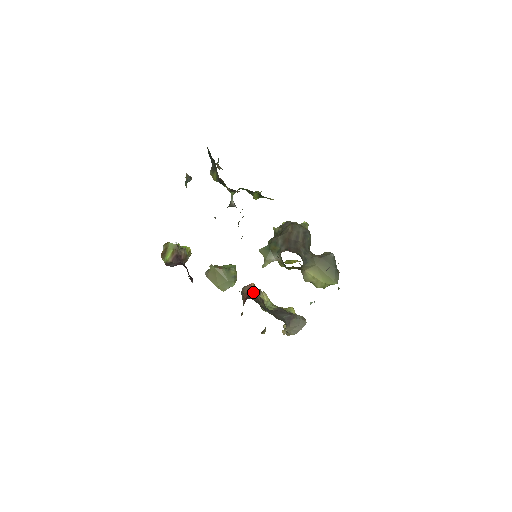
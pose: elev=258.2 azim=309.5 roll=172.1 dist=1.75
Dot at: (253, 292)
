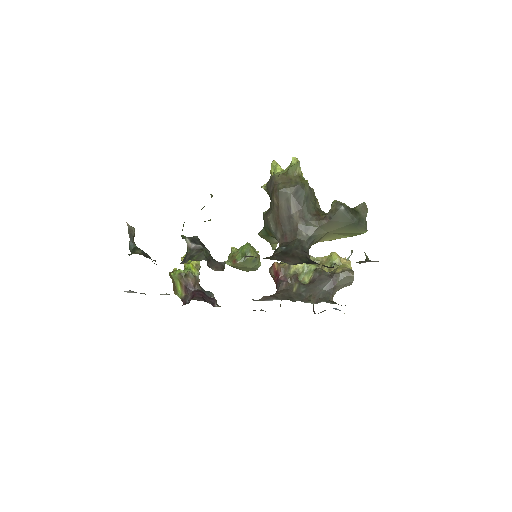
Dot at: (280, 275)
